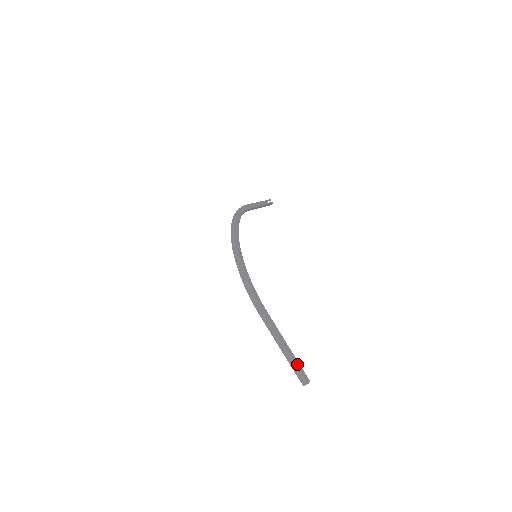
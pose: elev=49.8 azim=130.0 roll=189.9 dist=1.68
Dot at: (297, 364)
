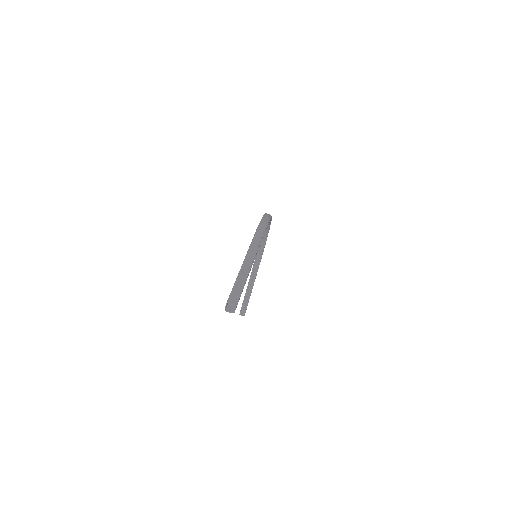
Dot at: occluded
